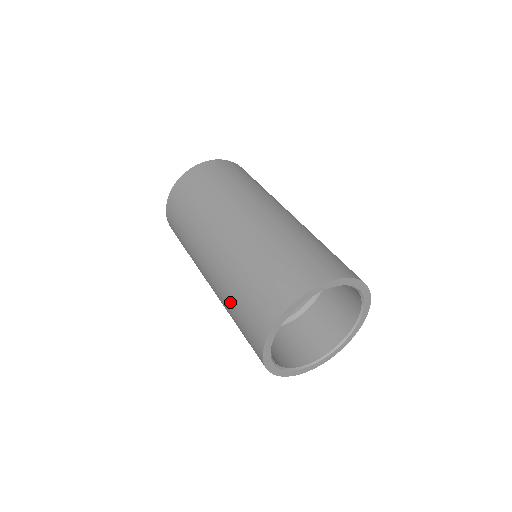
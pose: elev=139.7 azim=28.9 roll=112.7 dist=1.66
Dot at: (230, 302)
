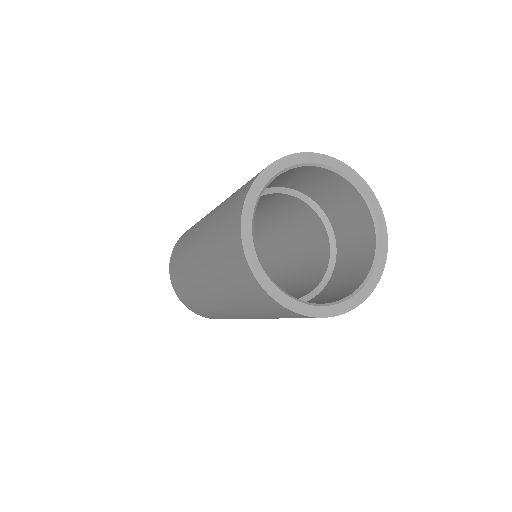
Dot at: occluded
